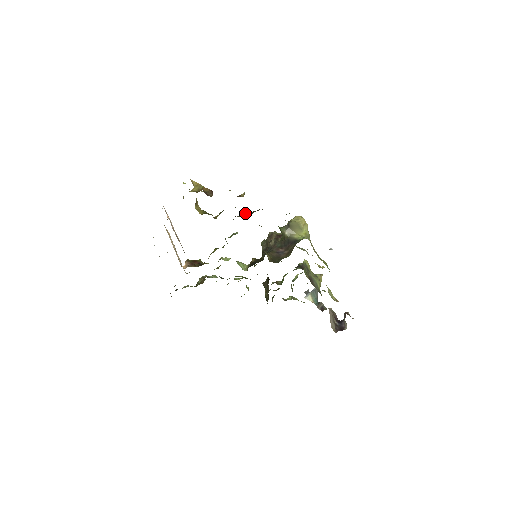
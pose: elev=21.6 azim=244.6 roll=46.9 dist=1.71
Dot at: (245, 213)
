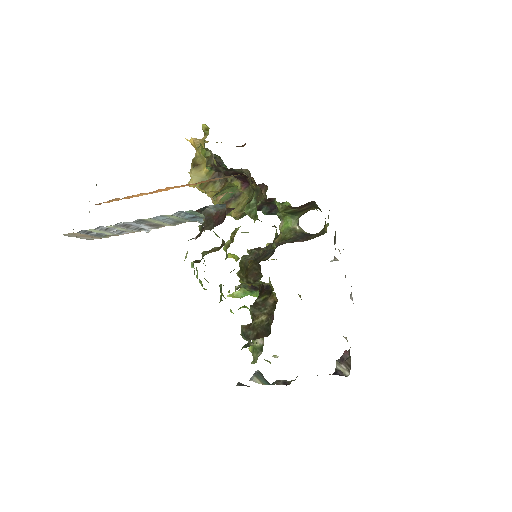
Dot at: (243, 204)
